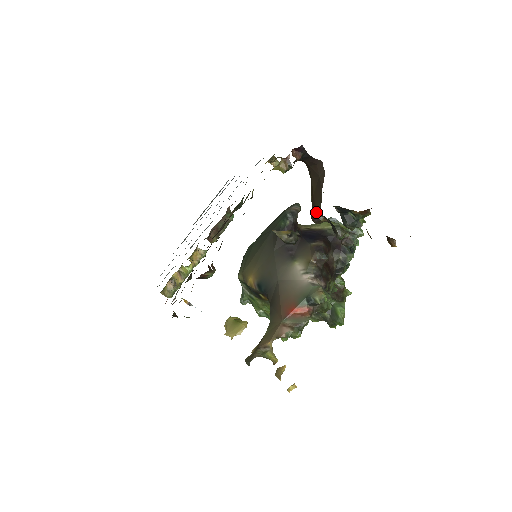
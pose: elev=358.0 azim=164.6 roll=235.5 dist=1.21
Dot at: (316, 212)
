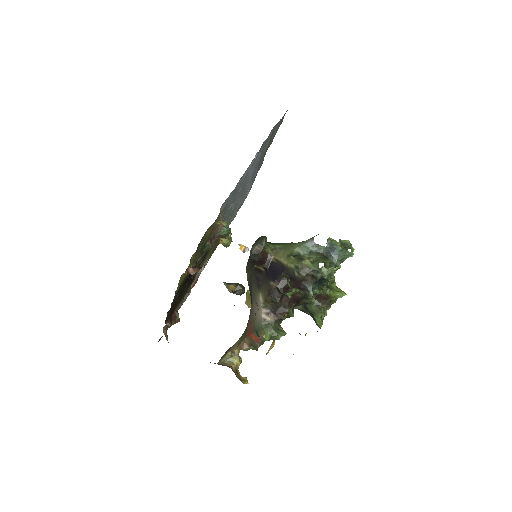
Dot at: occluded
